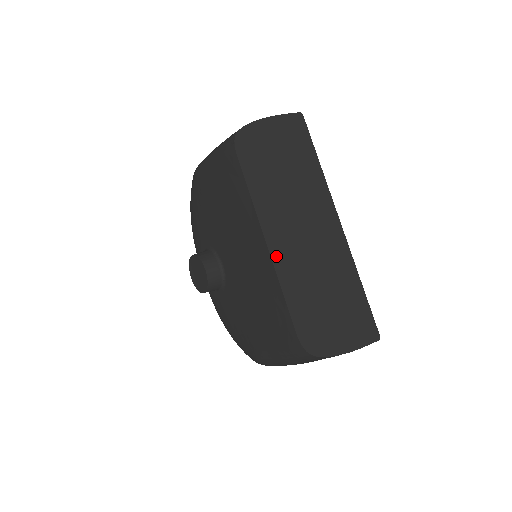
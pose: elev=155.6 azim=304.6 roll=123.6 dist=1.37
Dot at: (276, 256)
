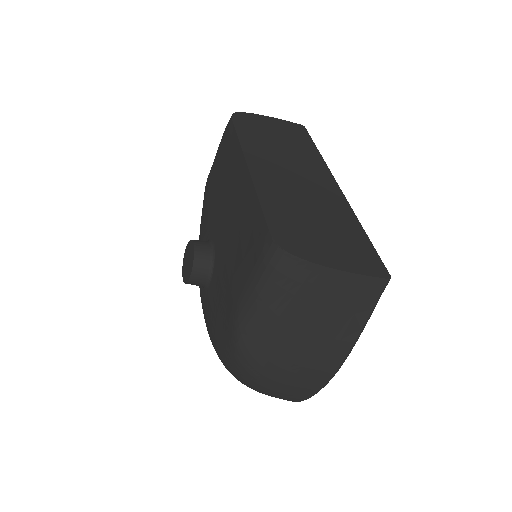
Dot at: (256, 176)
